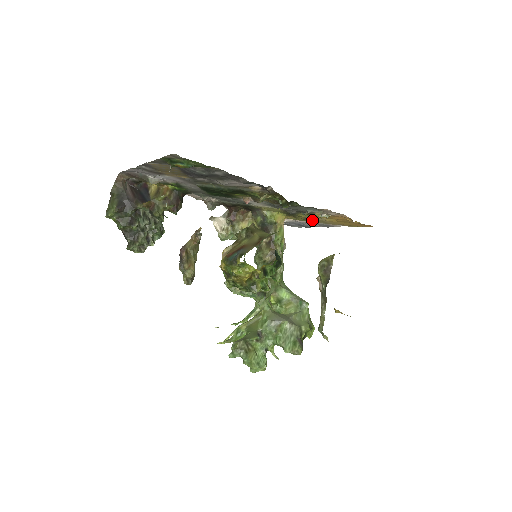
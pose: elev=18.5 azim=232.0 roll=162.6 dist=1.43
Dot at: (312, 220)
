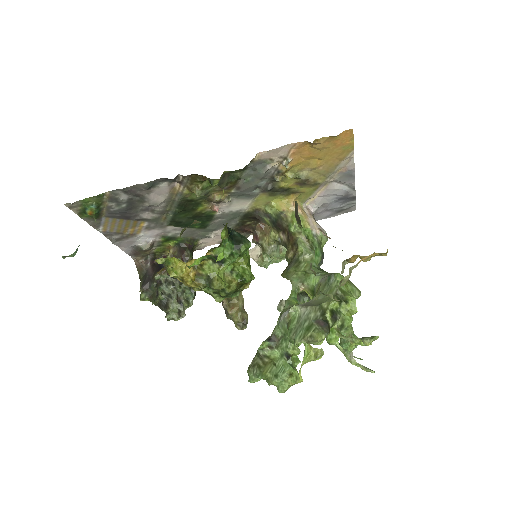
Dot at: (302, 180)
